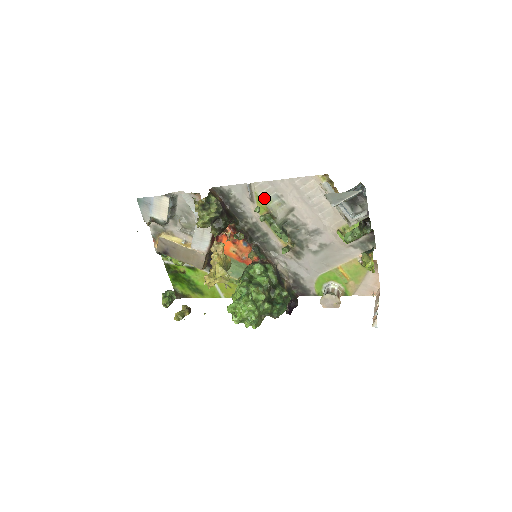
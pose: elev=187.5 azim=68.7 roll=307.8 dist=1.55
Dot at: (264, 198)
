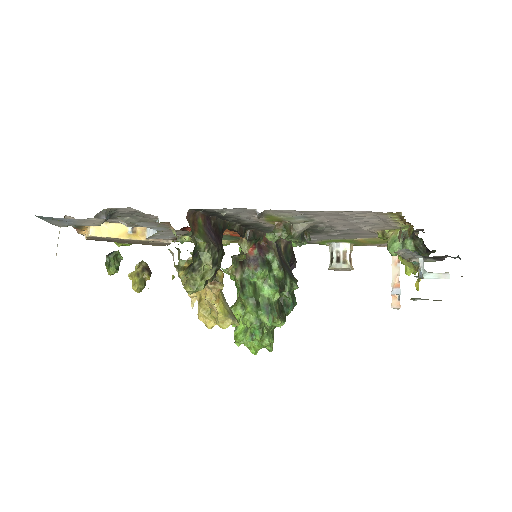
Dot at: (280, 216)
